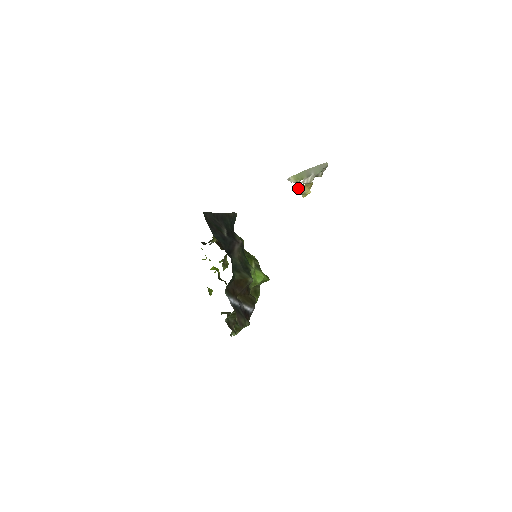
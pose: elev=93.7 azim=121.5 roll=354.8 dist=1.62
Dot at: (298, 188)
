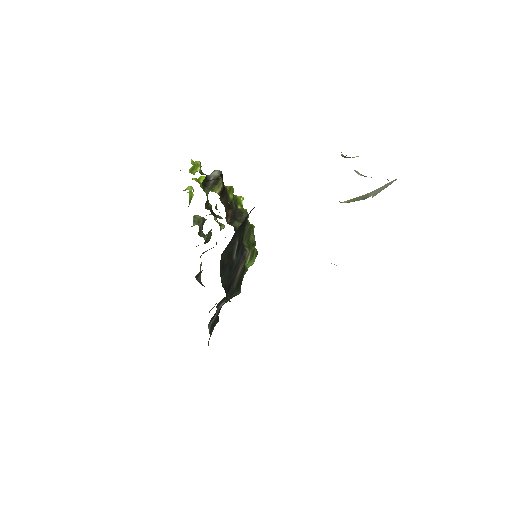
Dot at: occluded
